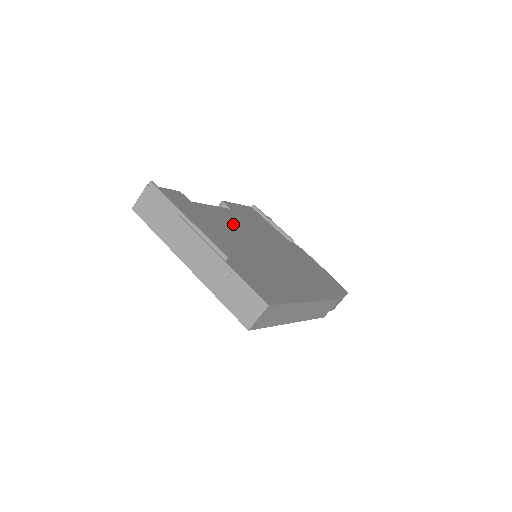
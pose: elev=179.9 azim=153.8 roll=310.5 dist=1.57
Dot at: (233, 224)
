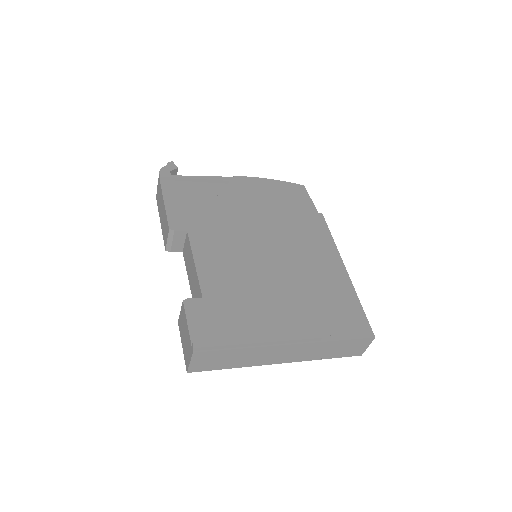
Dot at: (228, 260)
